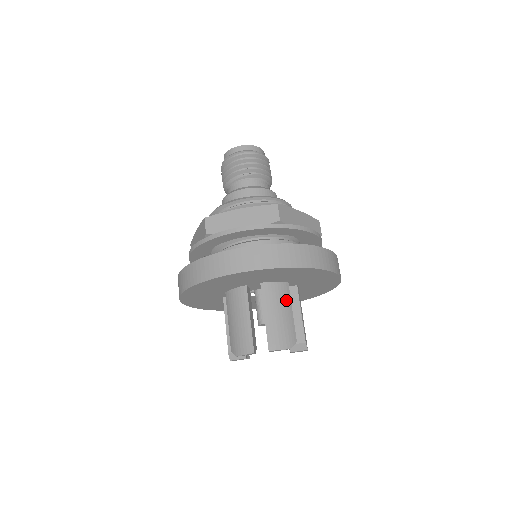
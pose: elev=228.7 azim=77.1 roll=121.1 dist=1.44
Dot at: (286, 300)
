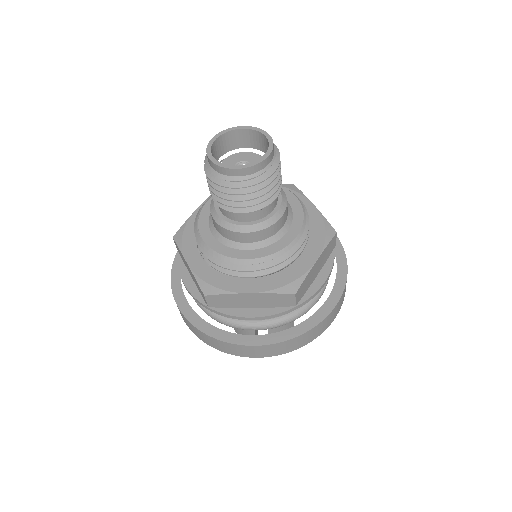
Dot at: occluded
